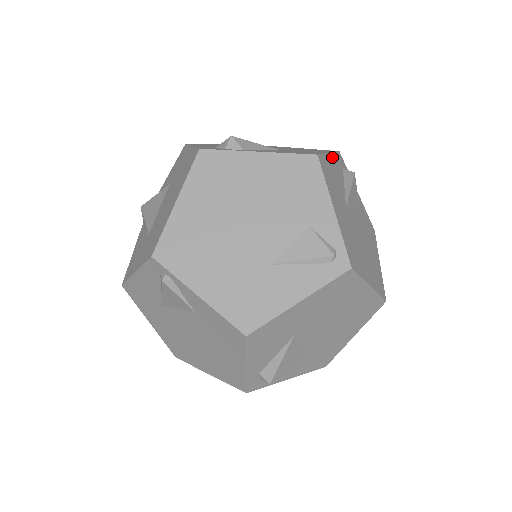
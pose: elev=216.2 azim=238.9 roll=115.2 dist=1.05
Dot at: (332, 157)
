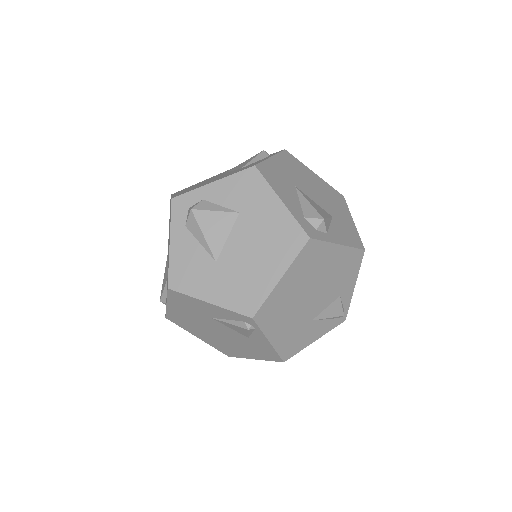
Dot at: occluded
